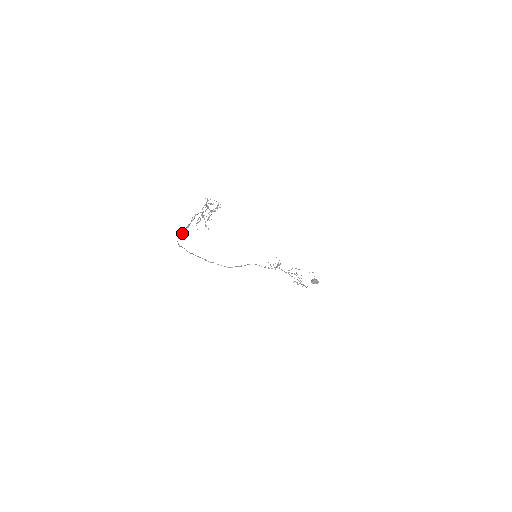
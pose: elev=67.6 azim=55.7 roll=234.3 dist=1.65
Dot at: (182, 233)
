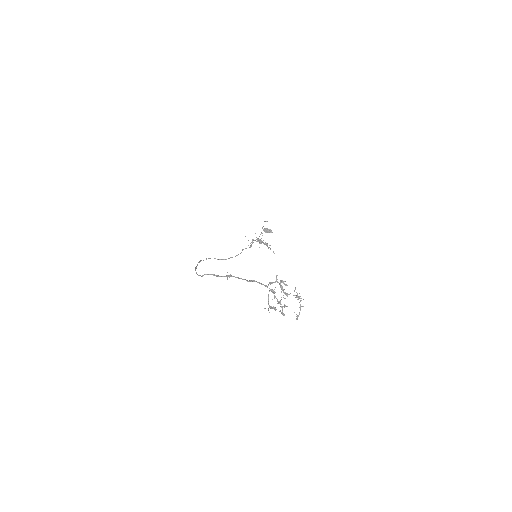
Dot at: (214, 275)
